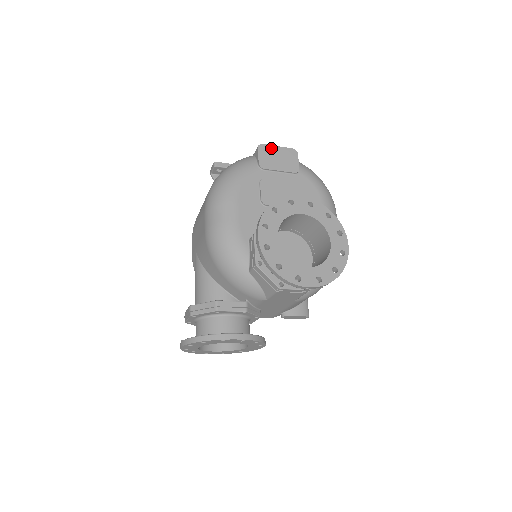
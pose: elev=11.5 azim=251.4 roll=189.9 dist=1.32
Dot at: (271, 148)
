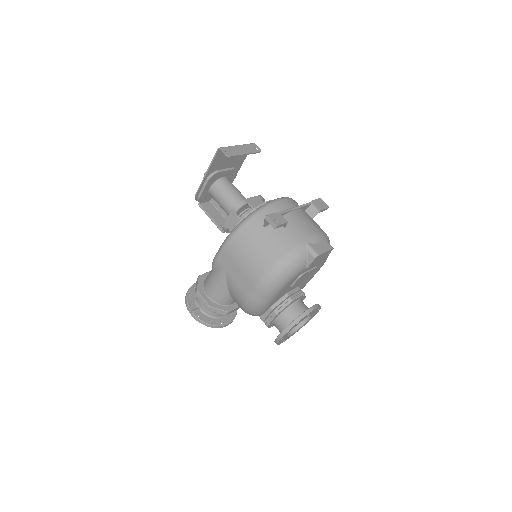
Dot at: (322, 255)
